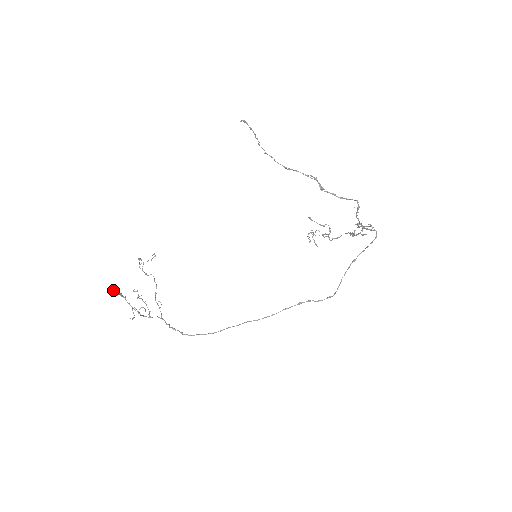
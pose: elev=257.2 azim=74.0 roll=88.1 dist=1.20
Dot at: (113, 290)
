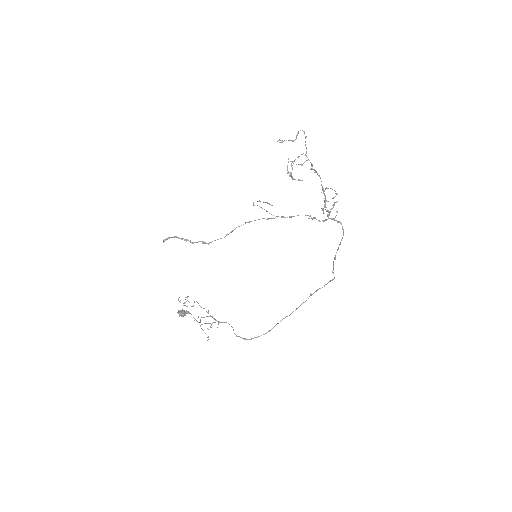
Dot at: occluded
